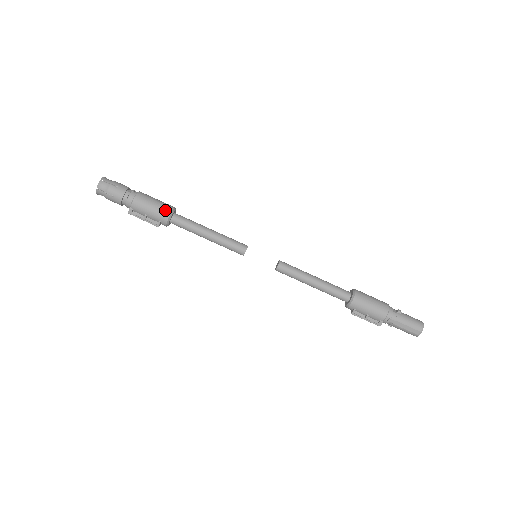
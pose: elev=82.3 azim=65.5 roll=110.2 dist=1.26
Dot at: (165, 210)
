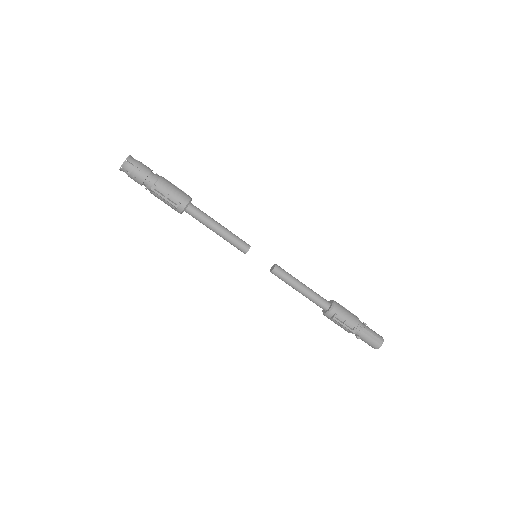
Dot at: (186, 195)
